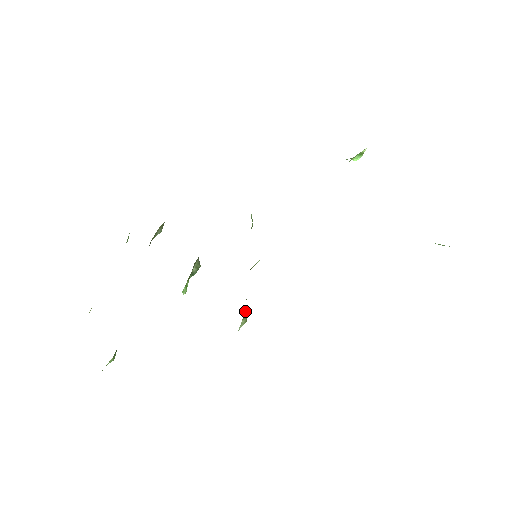
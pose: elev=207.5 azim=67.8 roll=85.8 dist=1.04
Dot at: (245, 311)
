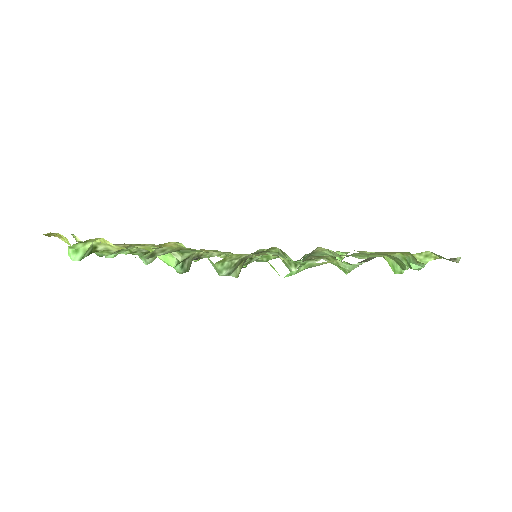
Dot at: occluded
